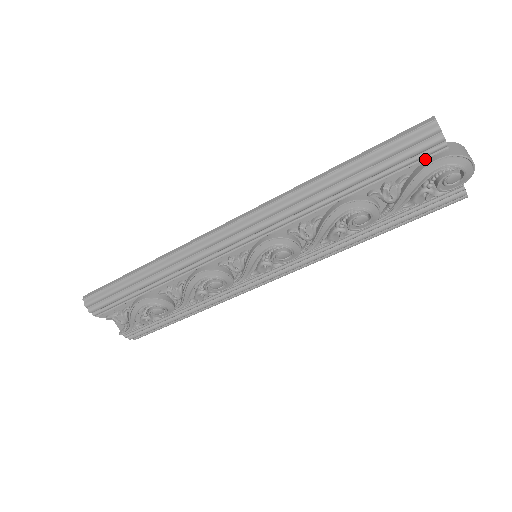
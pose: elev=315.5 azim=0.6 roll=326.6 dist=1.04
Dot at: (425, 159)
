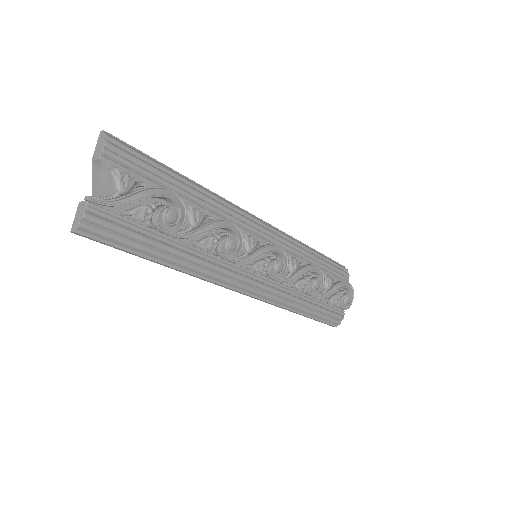
Dot at: (342, 279)
